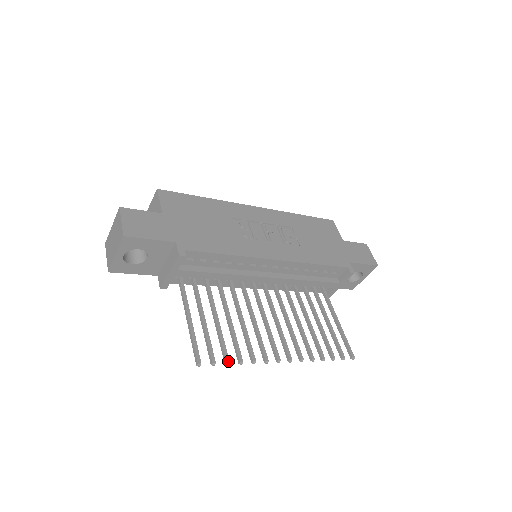
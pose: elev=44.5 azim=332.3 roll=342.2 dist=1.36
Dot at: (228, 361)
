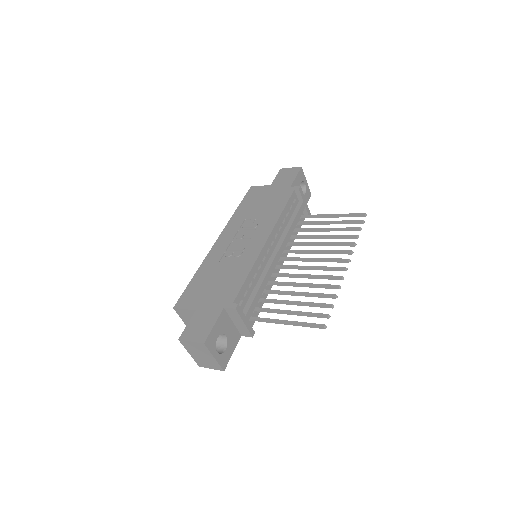
Dot at: (331, 305)
